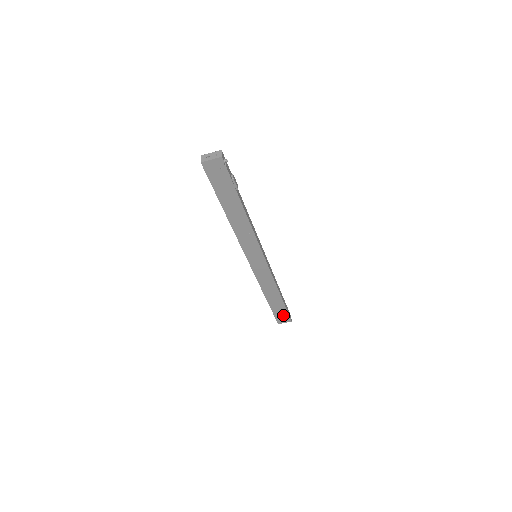
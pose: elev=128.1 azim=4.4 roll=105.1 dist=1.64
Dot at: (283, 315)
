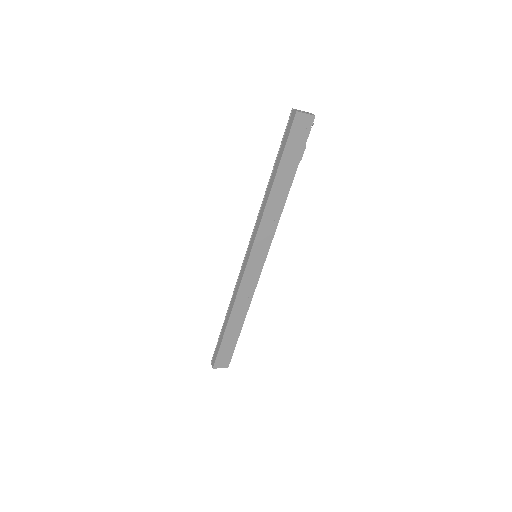
Dot at: (226, 355)
